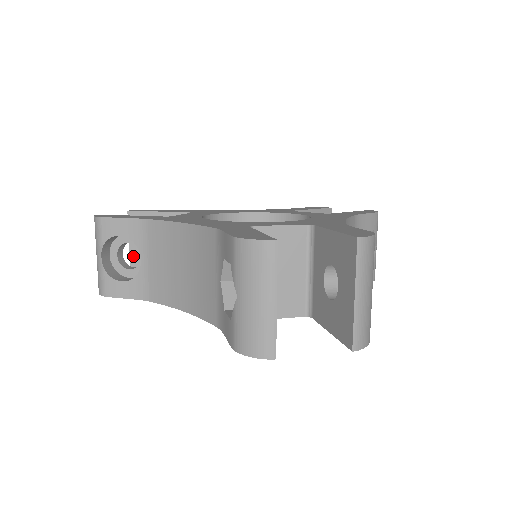
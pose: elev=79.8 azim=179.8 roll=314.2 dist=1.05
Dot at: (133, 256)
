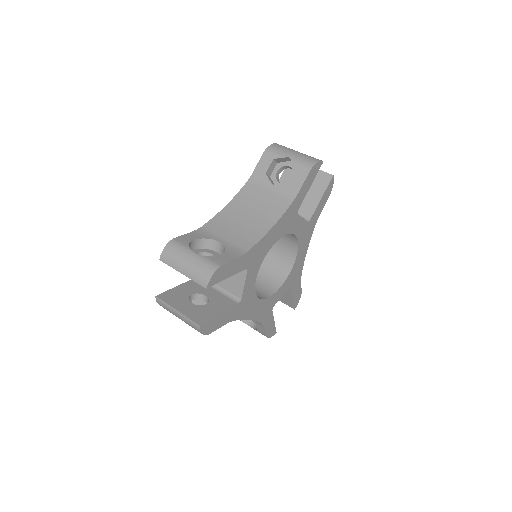
Dot at: (187, 314)
